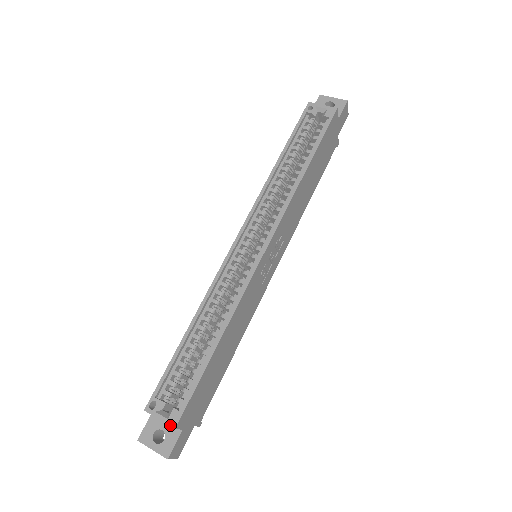
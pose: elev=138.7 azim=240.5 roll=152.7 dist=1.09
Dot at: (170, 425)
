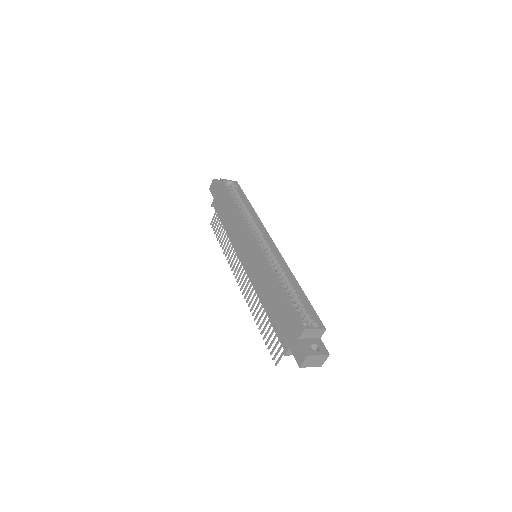
Dot at: (323, 329)
